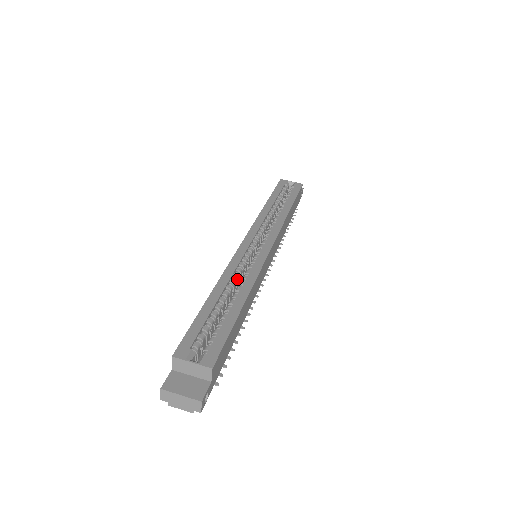
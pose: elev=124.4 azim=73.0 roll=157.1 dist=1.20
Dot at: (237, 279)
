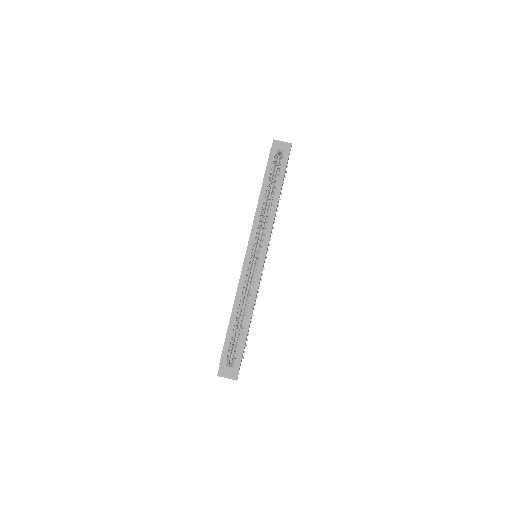
Dot at: (245, 292)
